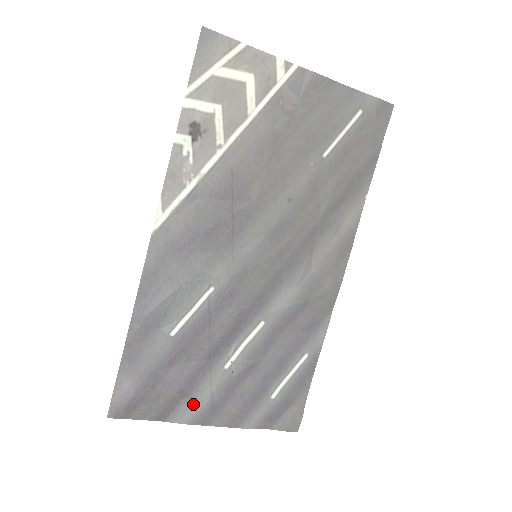
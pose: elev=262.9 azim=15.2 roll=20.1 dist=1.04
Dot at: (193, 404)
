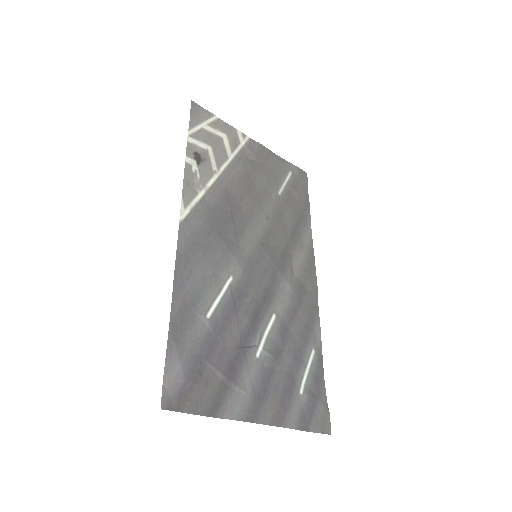
Dot at: (238, 396)
